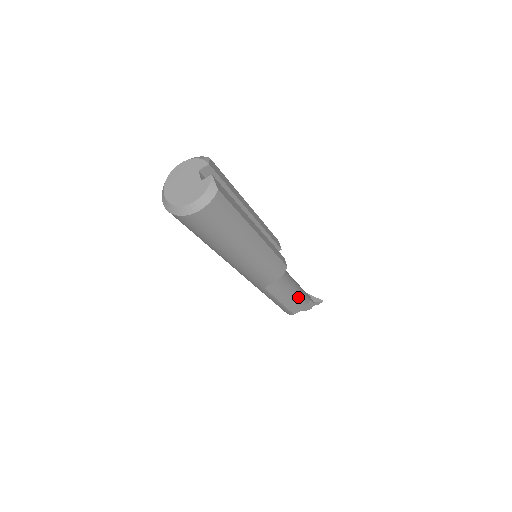
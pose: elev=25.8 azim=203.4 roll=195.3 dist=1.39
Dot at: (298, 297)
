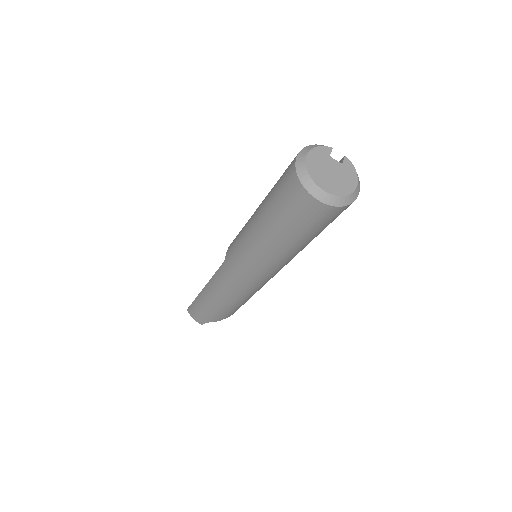
Dot at: occluded
